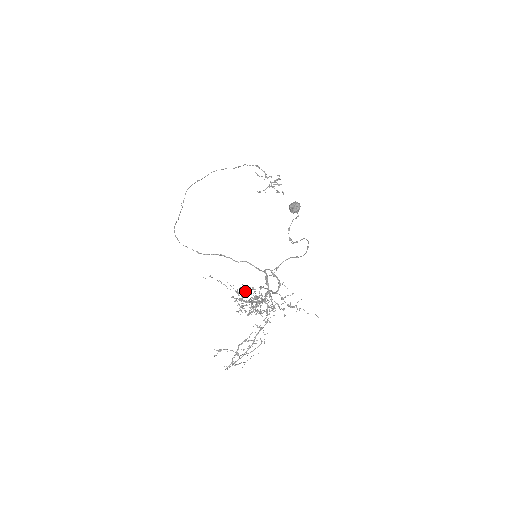
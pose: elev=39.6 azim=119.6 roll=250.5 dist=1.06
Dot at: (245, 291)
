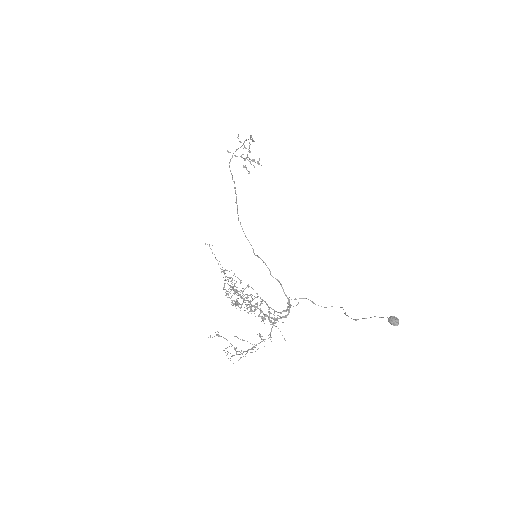
Dot at: (223, 271)
